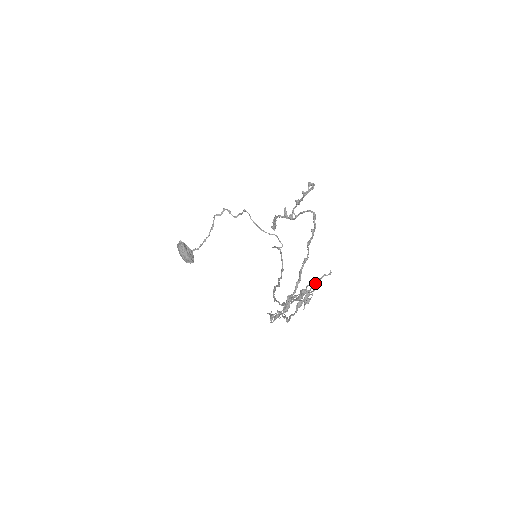
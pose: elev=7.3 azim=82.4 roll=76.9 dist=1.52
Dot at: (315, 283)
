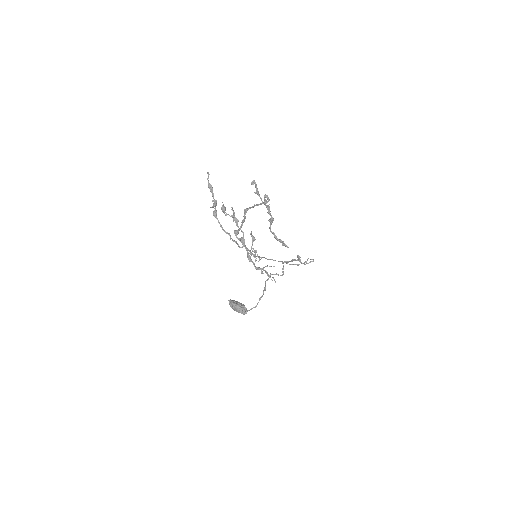
Dot at: (210, 190)
